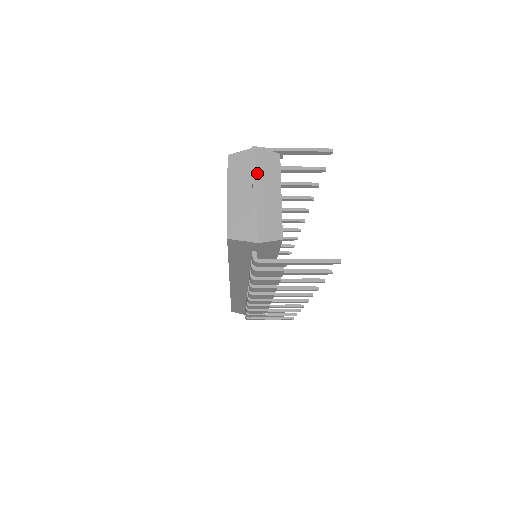
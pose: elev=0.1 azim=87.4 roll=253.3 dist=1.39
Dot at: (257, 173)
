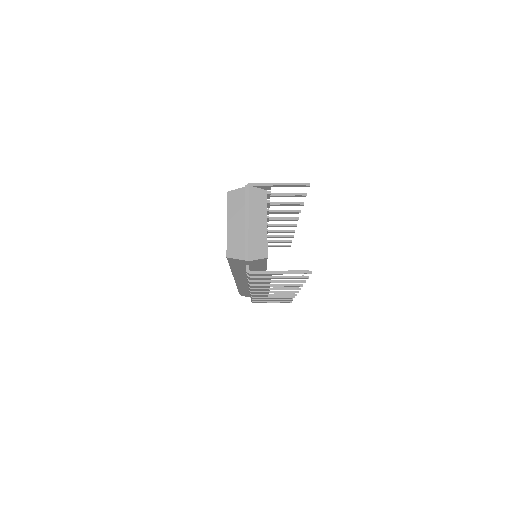
Dot at: (249, 207)
